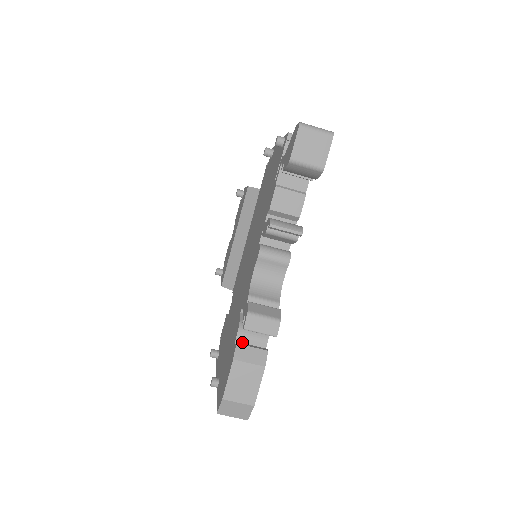
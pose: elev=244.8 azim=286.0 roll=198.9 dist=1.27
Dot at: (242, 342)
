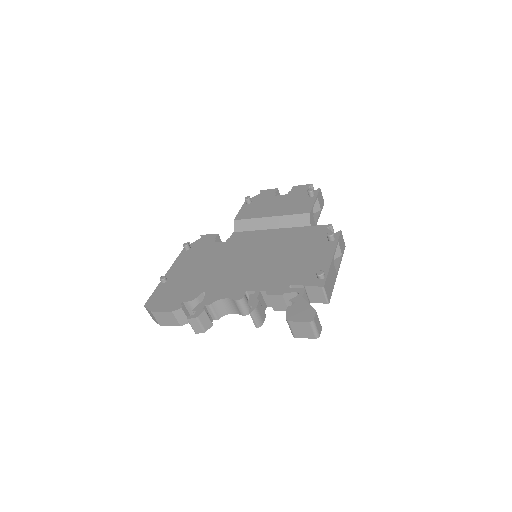
Dot at: (186, 305)
